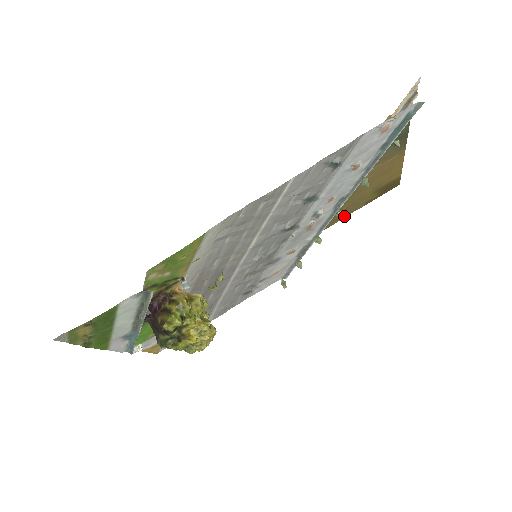
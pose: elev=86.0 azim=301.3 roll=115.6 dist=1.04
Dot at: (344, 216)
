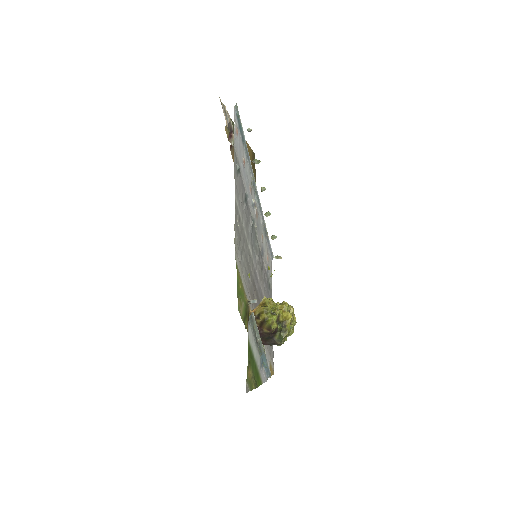
Dot at: occluded
